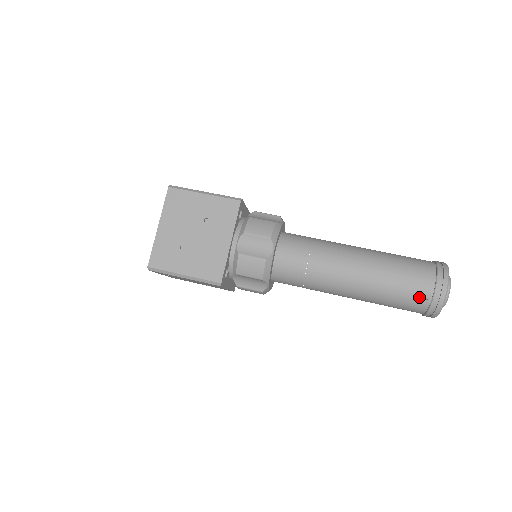
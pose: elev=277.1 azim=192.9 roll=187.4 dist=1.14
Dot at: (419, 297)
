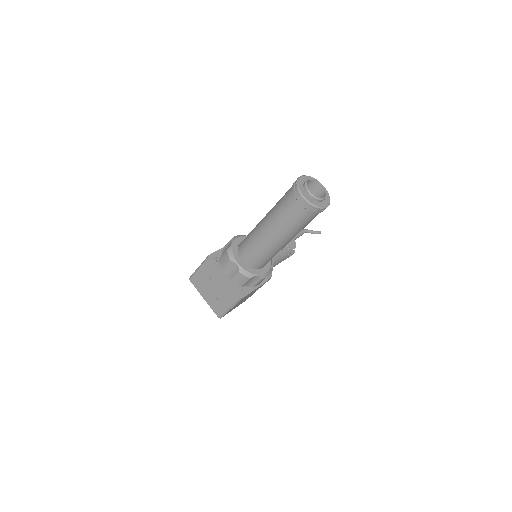
Dot at: (301, 214)
